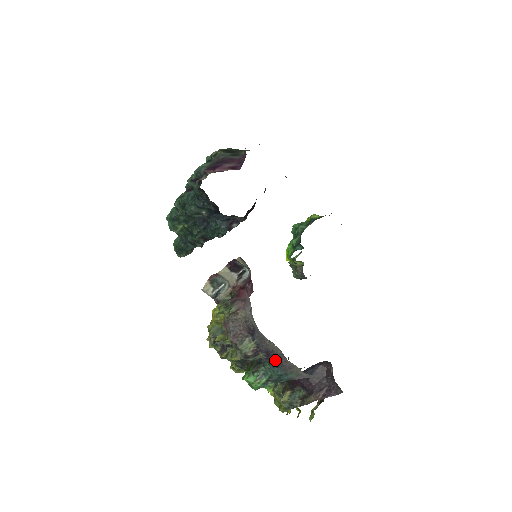
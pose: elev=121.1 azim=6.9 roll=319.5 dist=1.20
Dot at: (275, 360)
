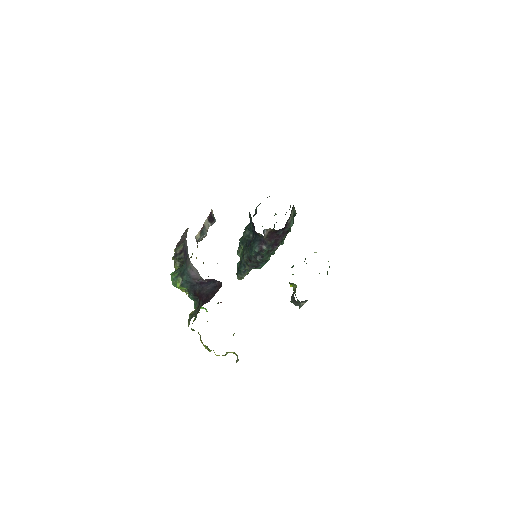
Dot at: (186, 258)
